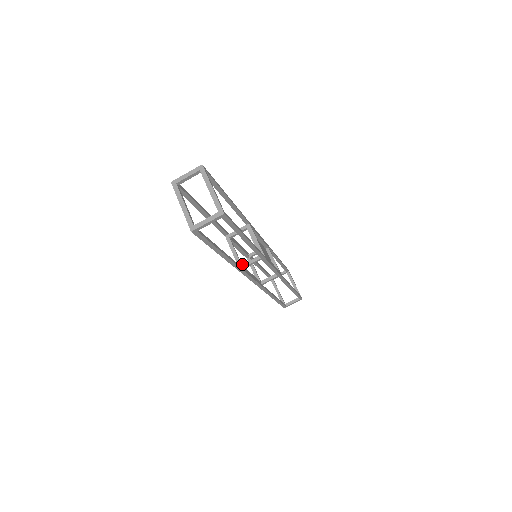
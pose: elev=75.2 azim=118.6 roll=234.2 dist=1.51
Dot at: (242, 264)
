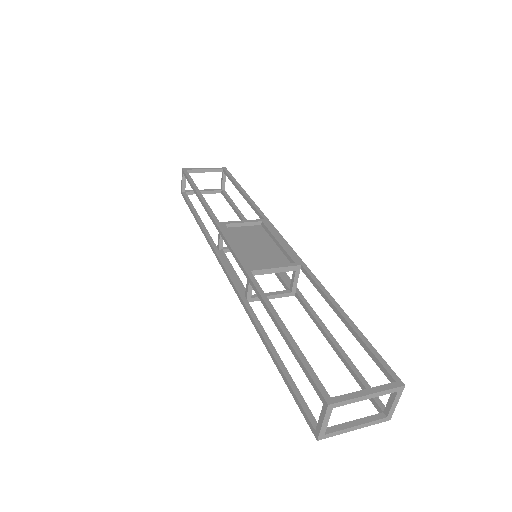
Dot at: (291, 292)
